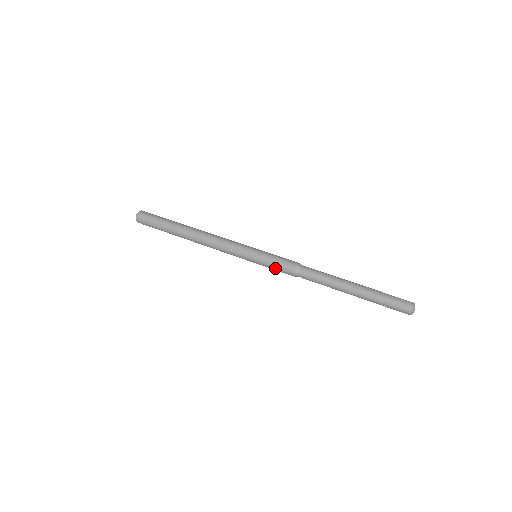
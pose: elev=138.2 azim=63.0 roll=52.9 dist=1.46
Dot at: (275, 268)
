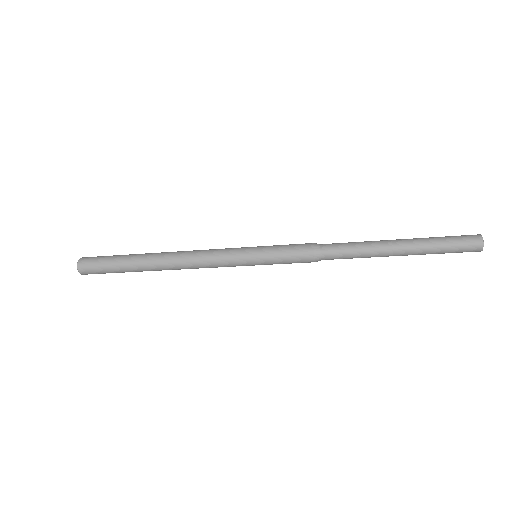
Dot at: (288, 260)
